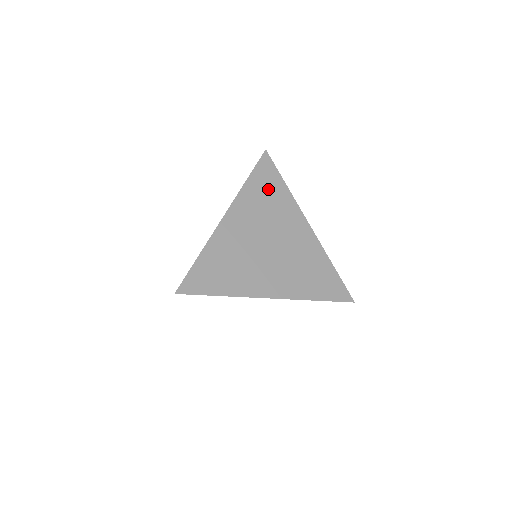
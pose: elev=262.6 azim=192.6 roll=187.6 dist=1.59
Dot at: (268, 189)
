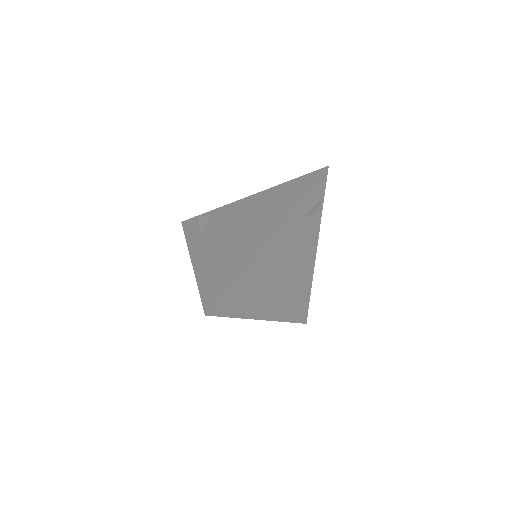
Dot at: (203, 224)
